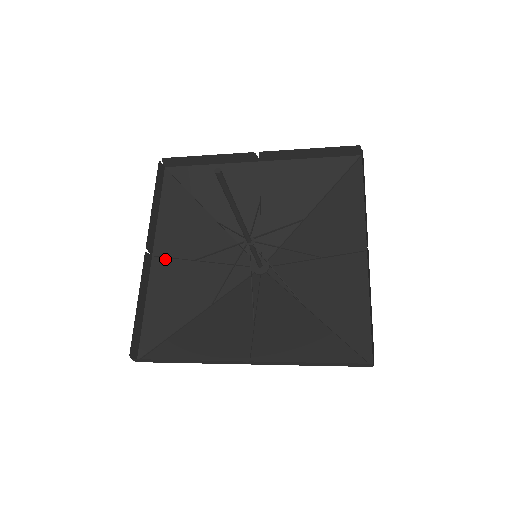
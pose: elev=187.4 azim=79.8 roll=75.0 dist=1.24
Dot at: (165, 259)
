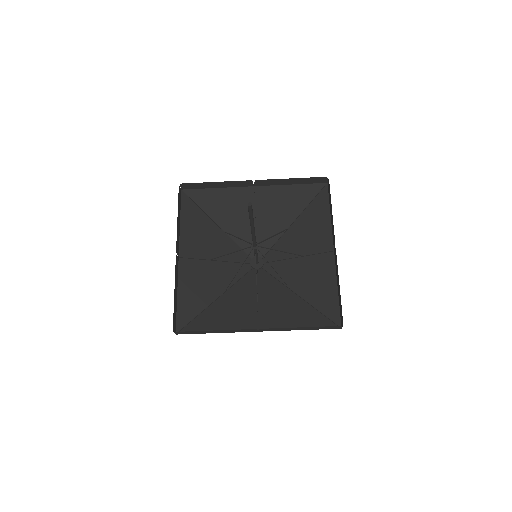
Dot at: (188, 259)
